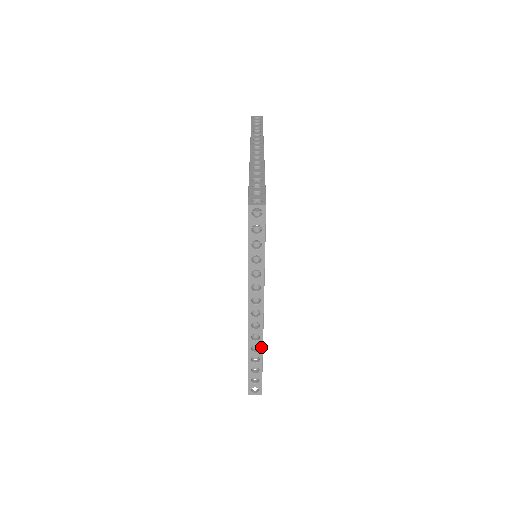
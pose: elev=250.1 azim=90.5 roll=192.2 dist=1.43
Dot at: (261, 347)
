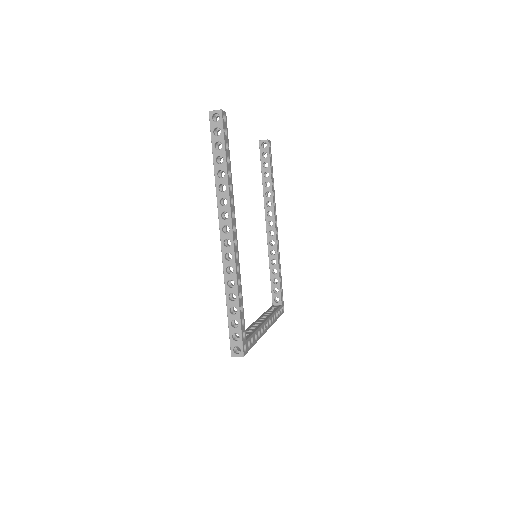
Dot at: occluded
